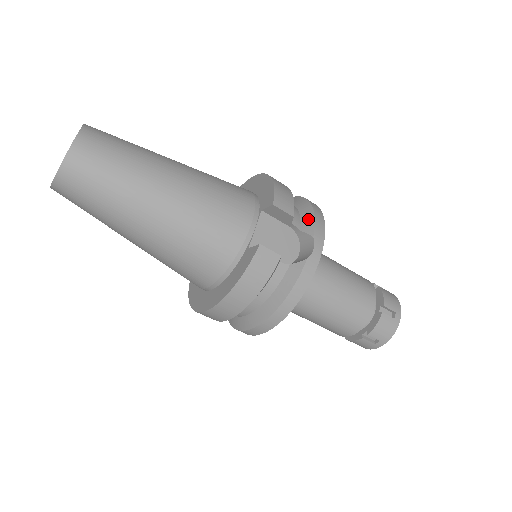
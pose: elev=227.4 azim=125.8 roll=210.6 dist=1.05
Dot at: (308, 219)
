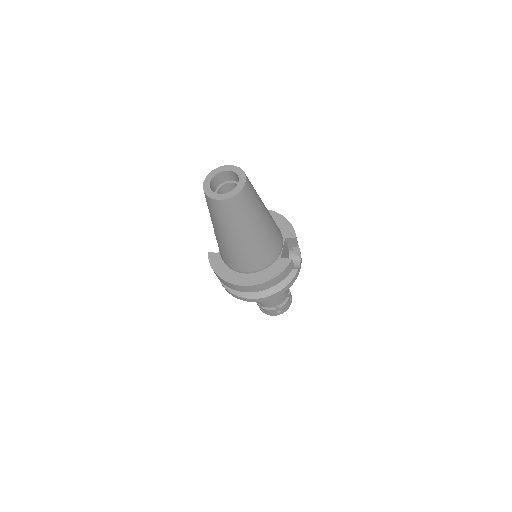
Dot at: occluded
